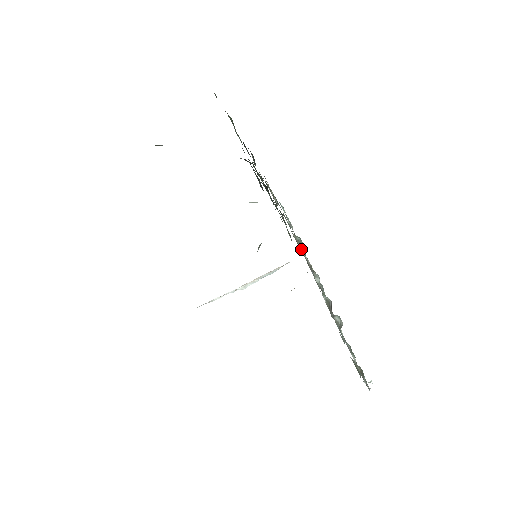
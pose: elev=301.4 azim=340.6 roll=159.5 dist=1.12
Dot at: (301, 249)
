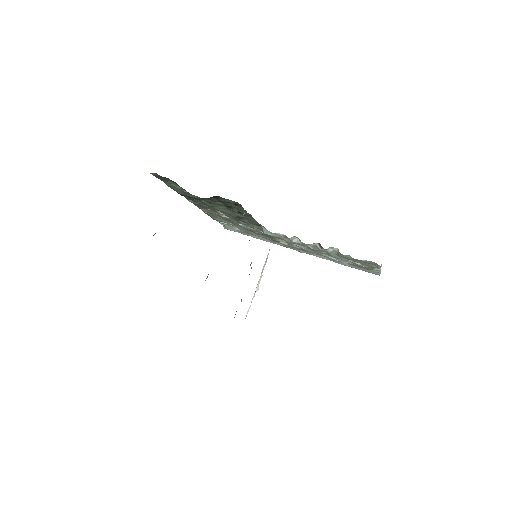
Dot at: (266, 233)
